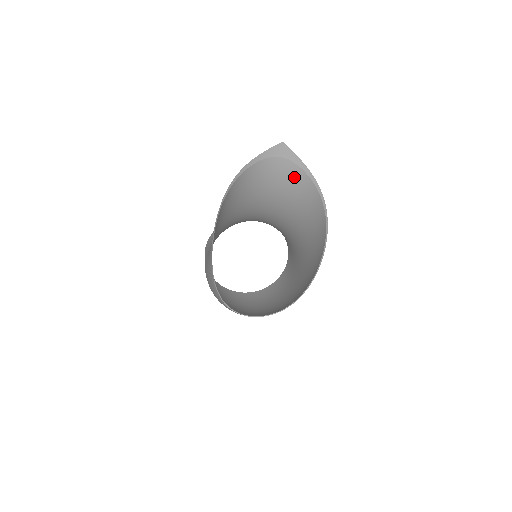
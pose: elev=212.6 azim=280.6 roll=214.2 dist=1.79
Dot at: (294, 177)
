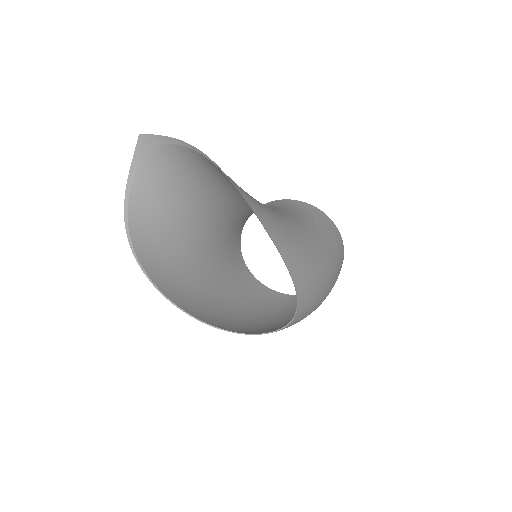
Dot at: (181, 158)
